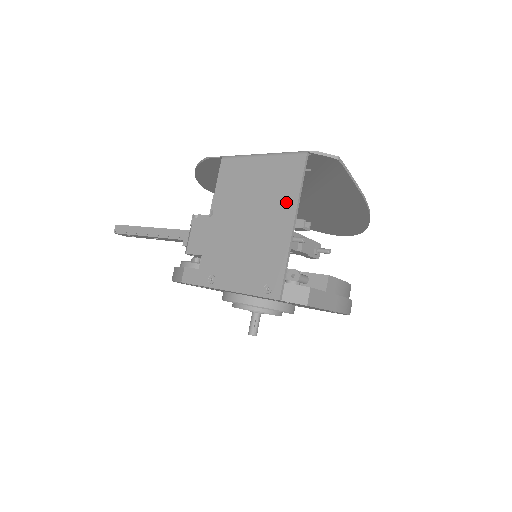
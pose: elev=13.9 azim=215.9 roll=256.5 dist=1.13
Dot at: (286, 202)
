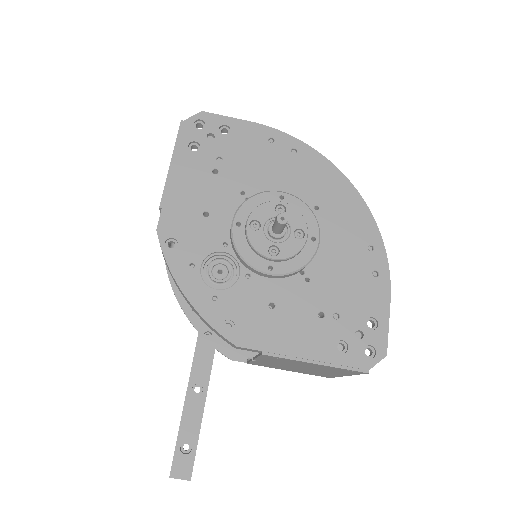
Dot at: occluded
